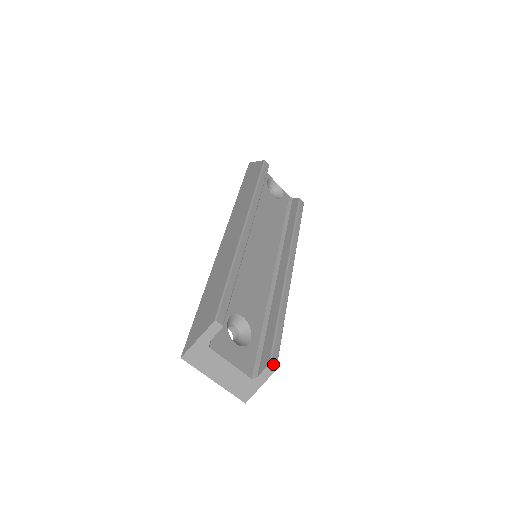
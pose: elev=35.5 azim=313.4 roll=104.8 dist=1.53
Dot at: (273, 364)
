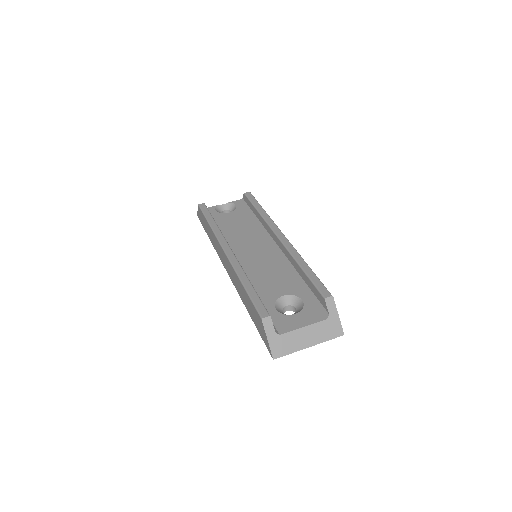
Dot at: (327, 296)
